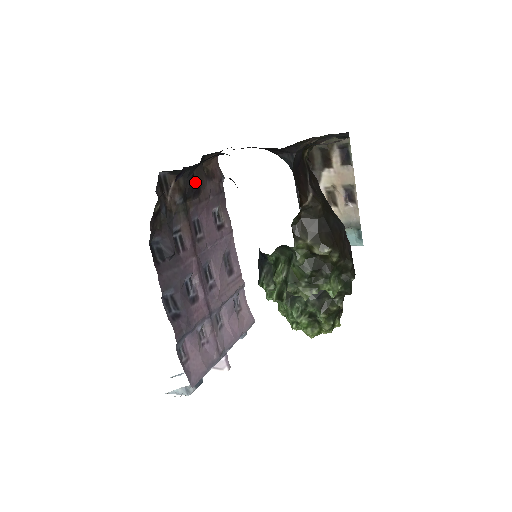
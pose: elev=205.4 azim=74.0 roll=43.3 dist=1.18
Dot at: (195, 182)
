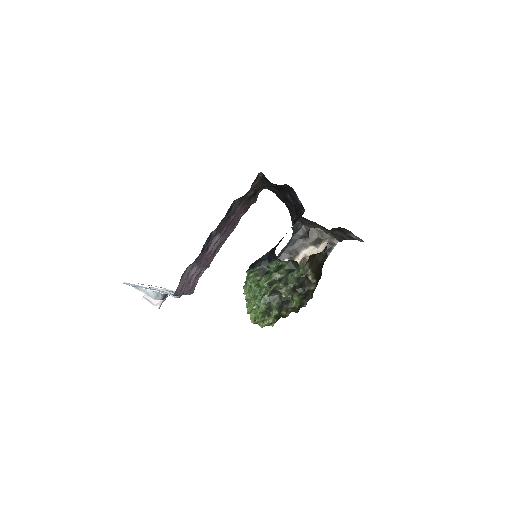
Dot at: occluded
